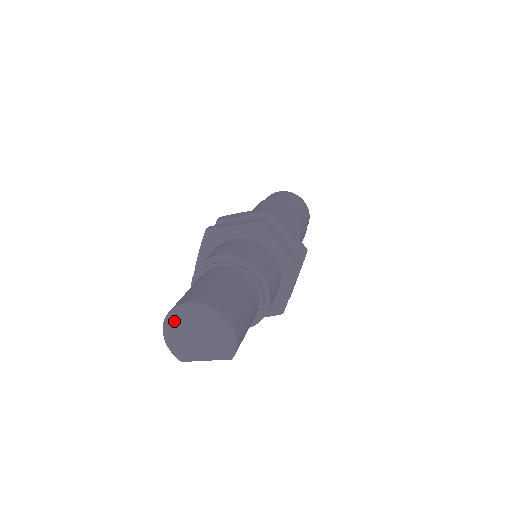
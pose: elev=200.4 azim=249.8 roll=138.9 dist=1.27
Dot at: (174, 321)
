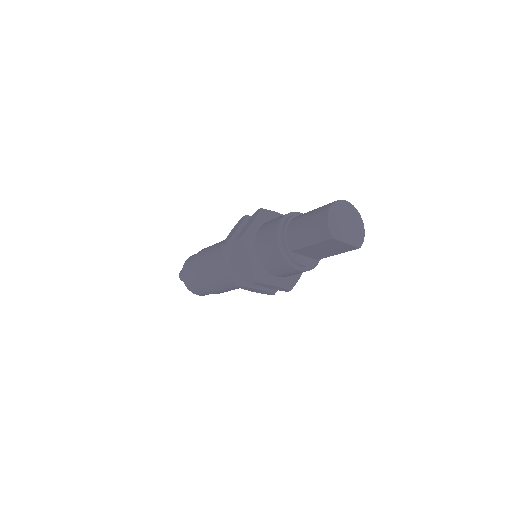
Dot at: (337, 208)
